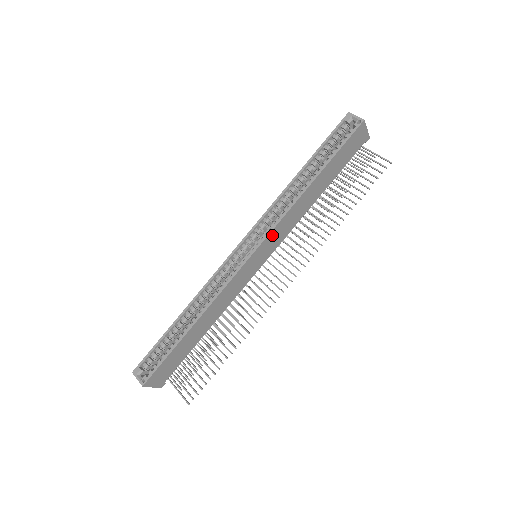
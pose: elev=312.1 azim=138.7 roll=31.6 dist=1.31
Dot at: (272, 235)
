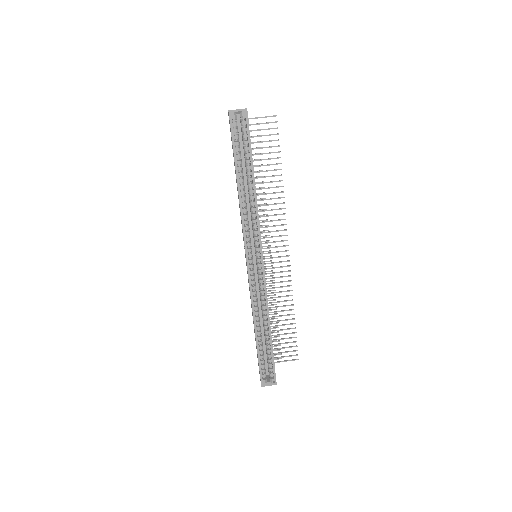
Dot at: (260, 237)
